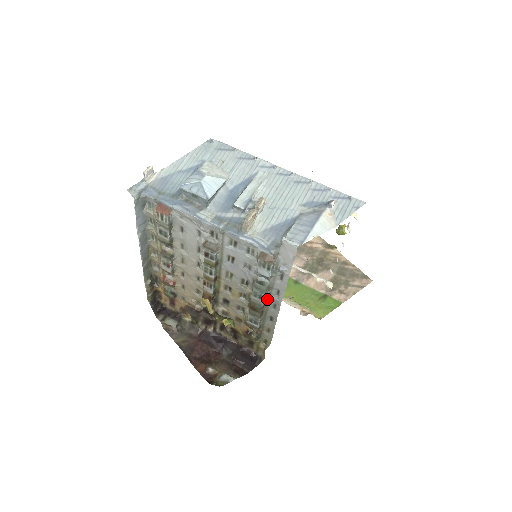
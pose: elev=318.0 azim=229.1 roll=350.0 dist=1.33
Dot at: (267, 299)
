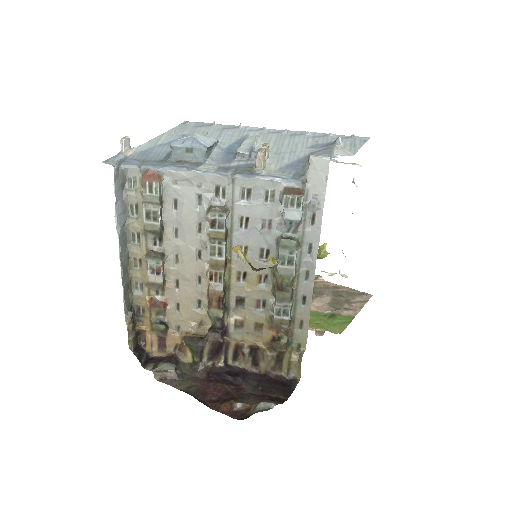
Dot at: (297, 266)
